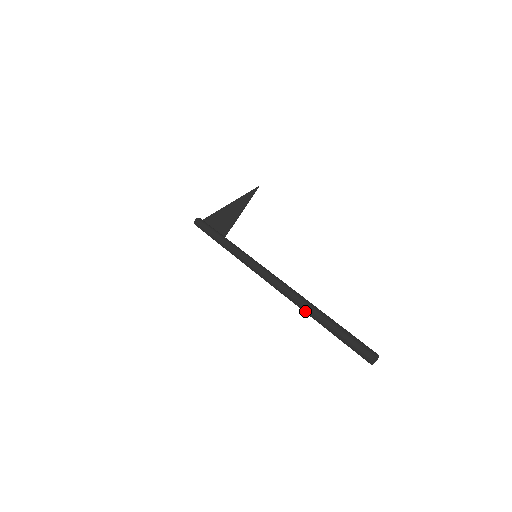
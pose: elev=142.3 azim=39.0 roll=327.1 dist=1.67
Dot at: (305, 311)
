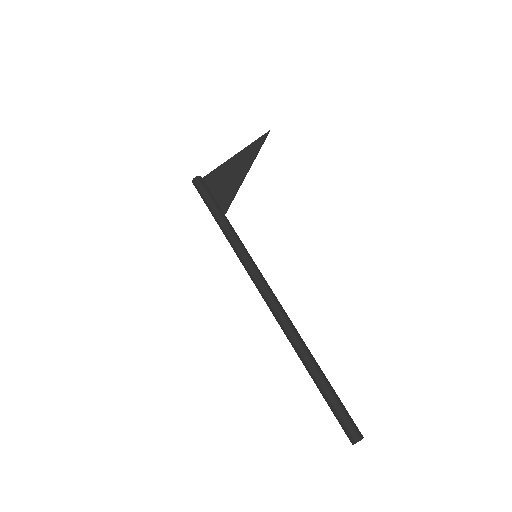
Dot at: (298, 355)
